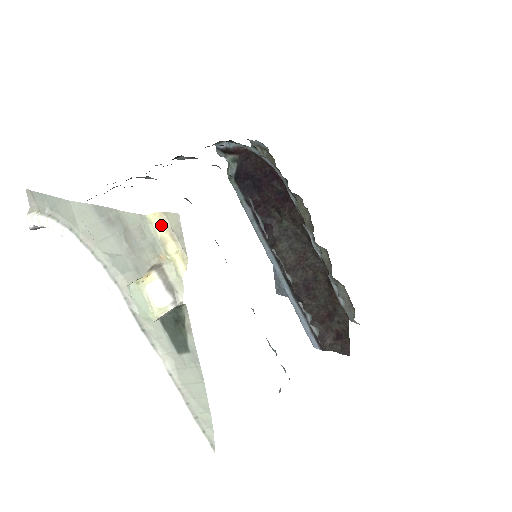
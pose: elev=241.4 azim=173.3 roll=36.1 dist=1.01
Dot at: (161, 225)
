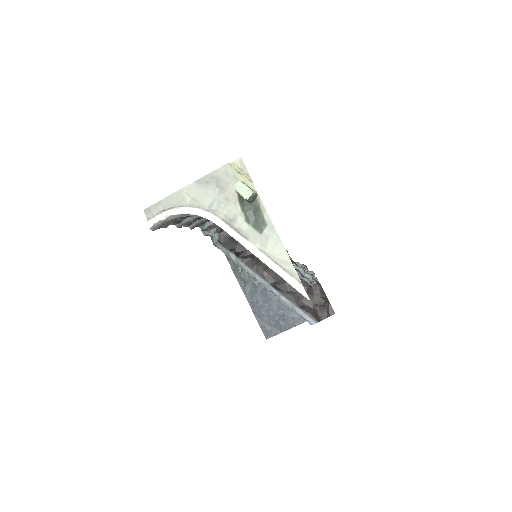
Dot at: (234, 167)
